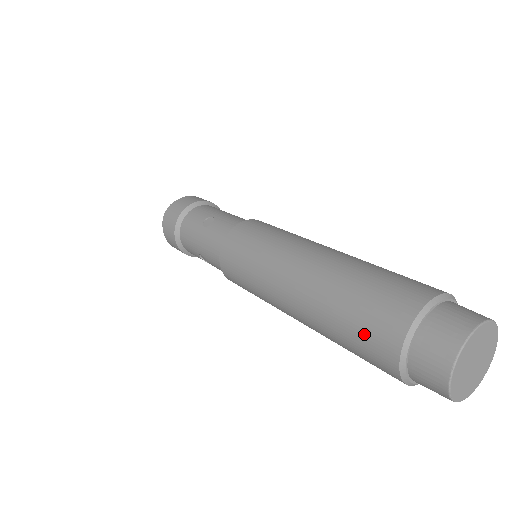
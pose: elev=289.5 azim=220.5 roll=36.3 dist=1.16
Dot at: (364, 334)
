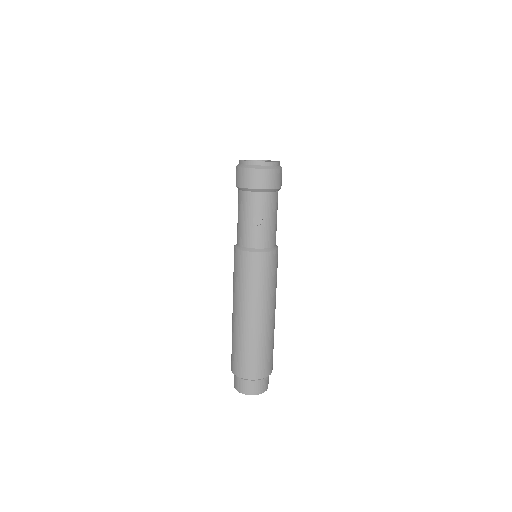
Dot at: (236, 359)
